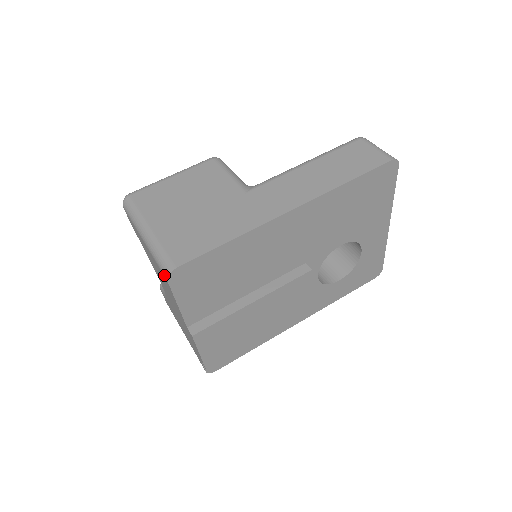
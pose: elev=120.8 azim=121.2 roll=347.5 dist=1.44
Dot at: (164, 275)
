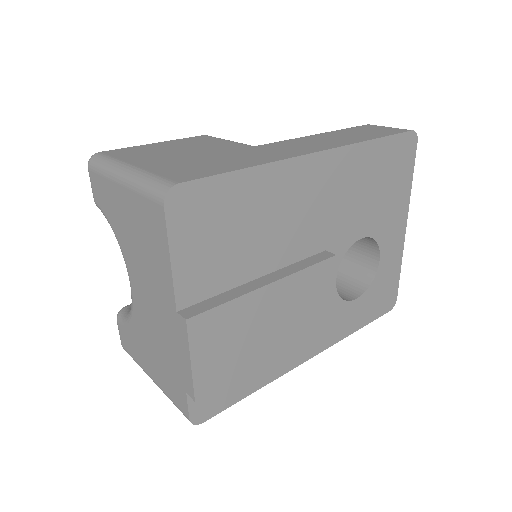
Dot at: (157, 199)
